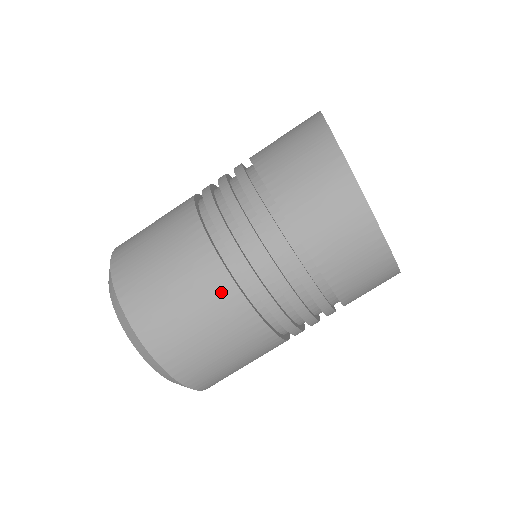
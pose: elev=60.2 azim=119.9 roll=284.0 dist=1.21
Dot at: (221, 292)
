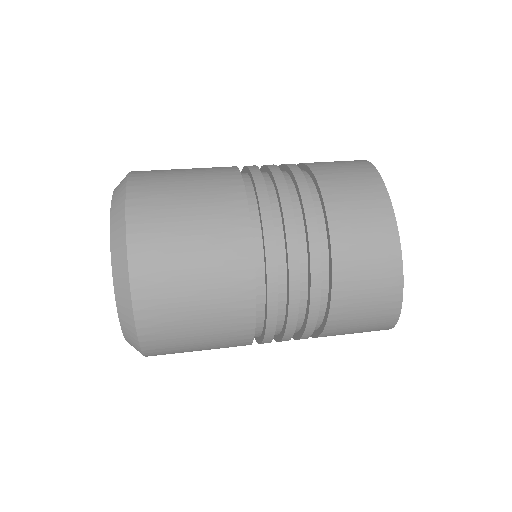
Dot at: (224, 172)
